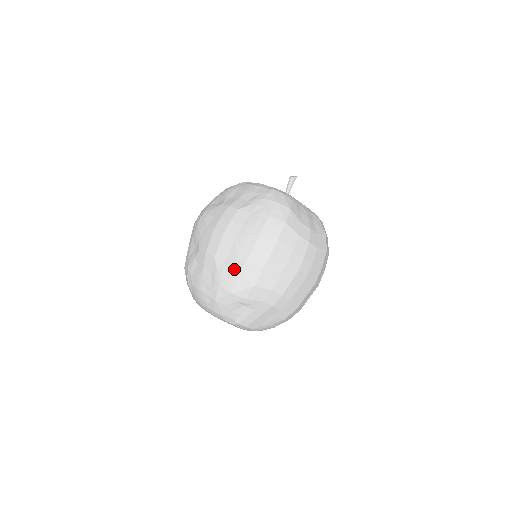
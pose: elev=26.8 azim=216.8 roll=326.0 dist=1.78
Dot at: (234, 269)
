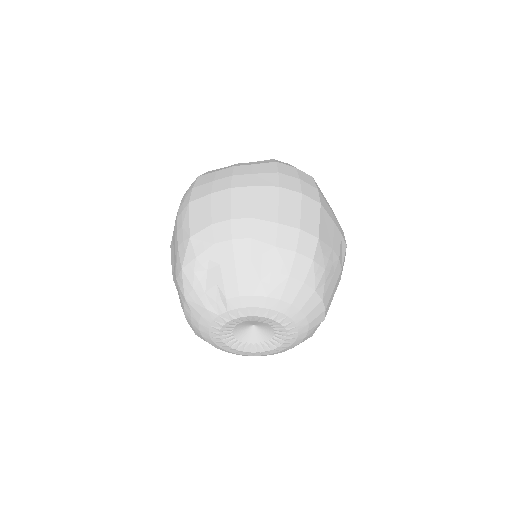
Dot at: (175, 250)
